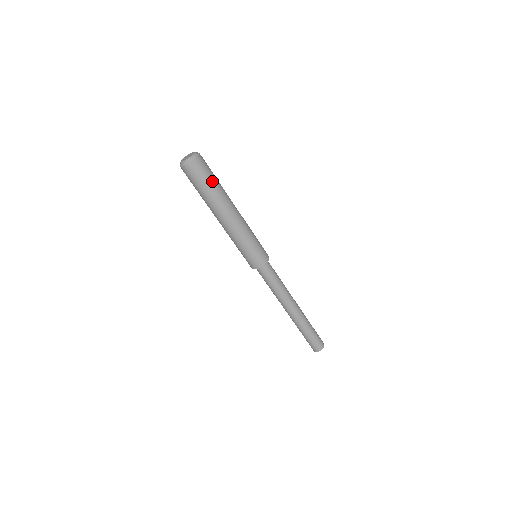
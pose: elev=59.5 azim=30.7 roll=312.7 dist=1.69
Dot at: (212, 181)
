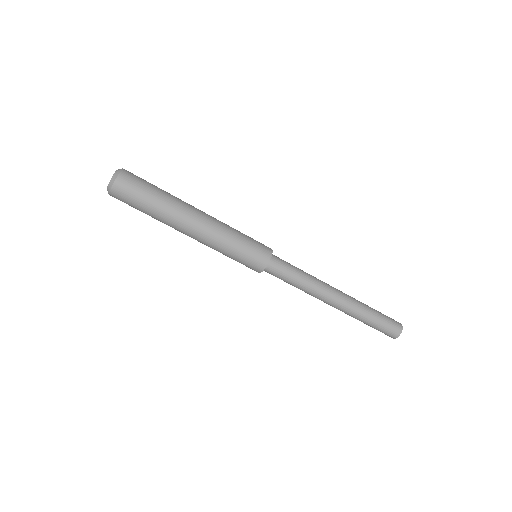
Dot at: (154, 188)
